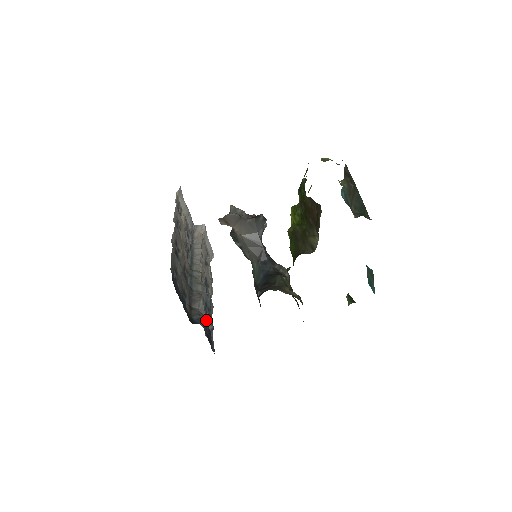
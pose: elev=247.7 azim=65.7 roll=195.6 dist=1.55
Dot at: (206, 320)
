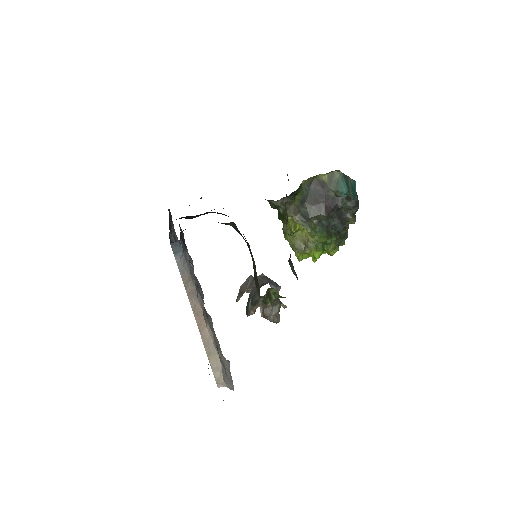
Dot at: (186, 246)
